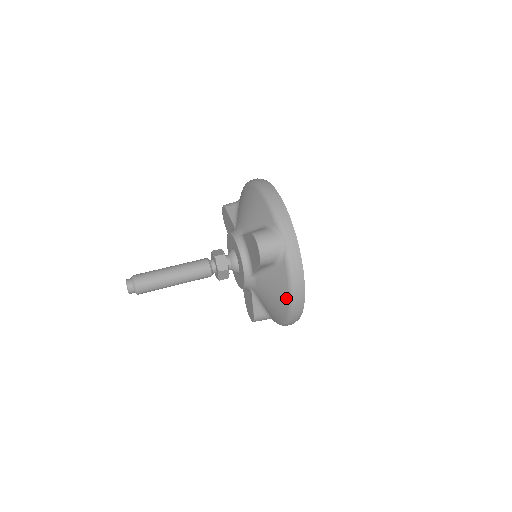
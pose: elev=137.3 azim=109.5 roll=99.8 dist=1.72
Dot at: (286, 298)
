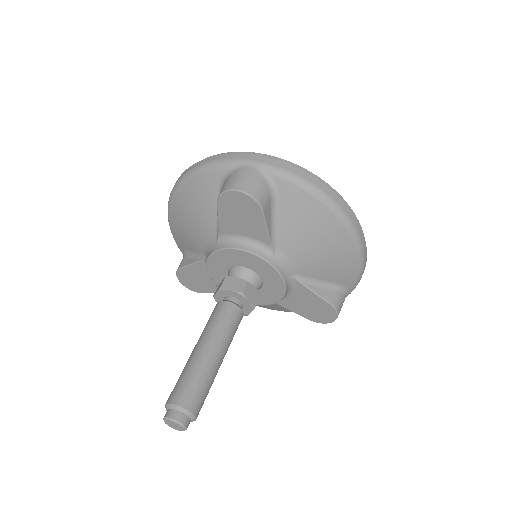
Dot at: (325, 213)
